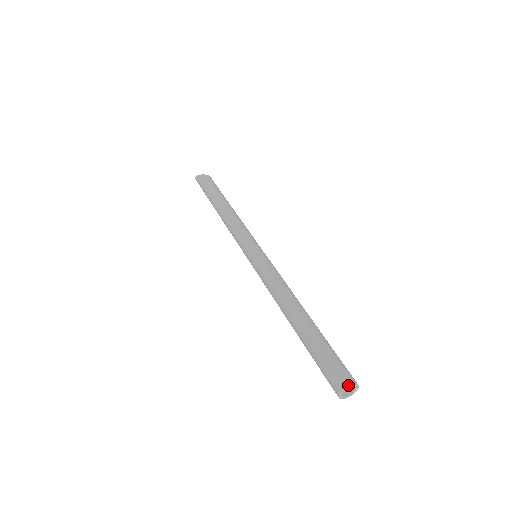
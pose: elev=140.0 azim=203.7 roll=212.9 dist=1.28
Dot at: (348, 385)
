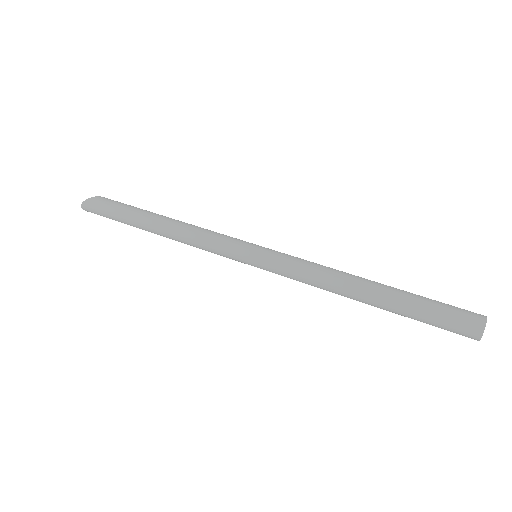
Dot at: occluded
